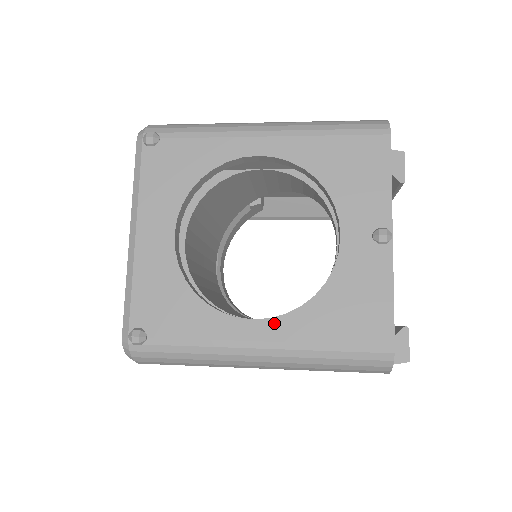
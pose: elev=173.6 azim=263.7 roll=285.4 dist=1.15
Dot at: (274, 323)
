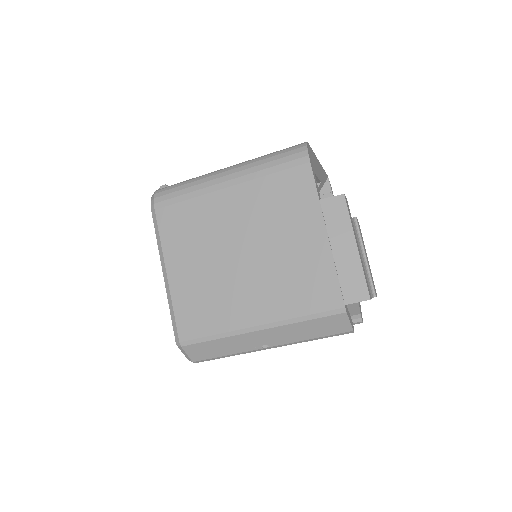
Dot at: occluded
